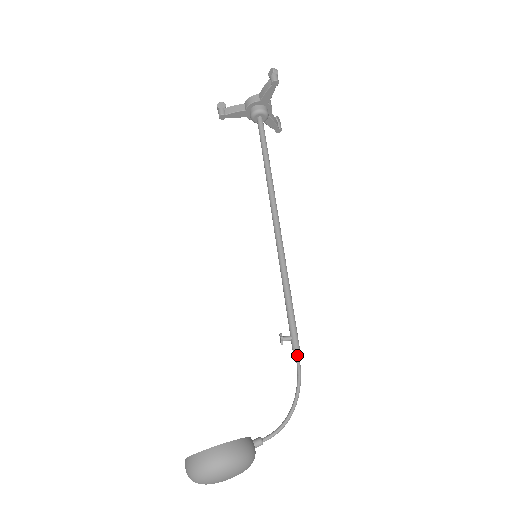
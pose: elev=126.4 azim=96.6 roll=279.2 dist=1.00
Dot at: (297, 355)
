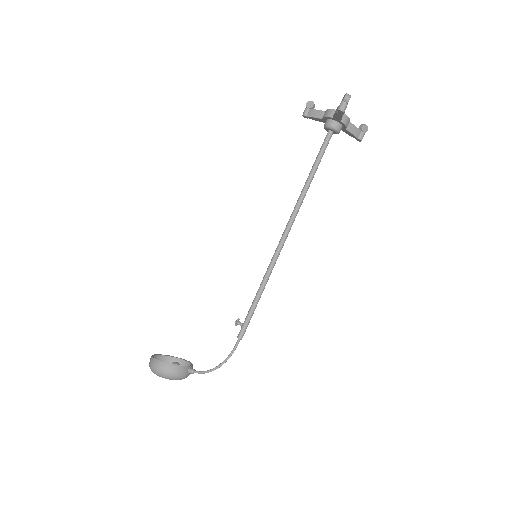
Dot at: (239, 338)
